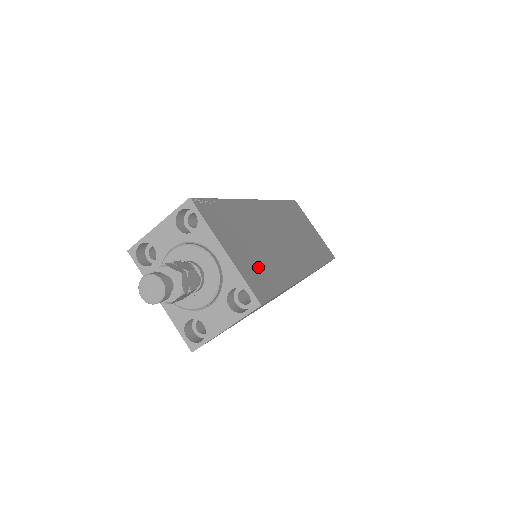
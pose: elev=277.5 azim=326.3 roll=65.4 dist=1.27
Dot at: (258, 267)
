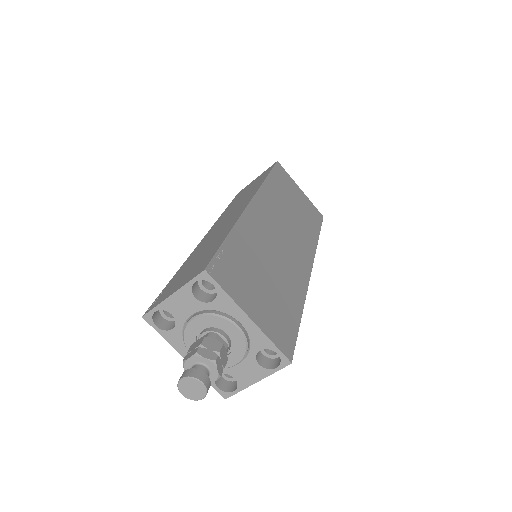
Dot at: (277, 310)
